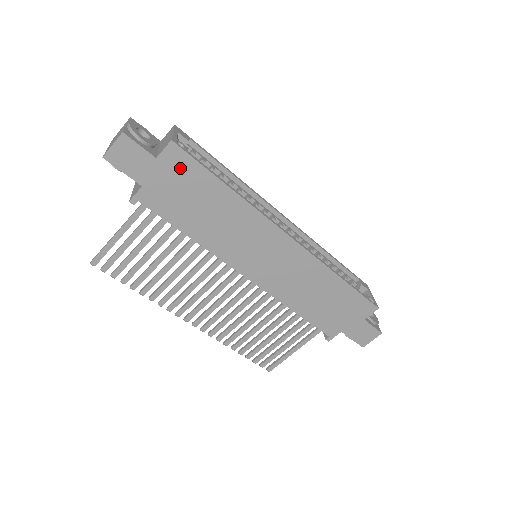
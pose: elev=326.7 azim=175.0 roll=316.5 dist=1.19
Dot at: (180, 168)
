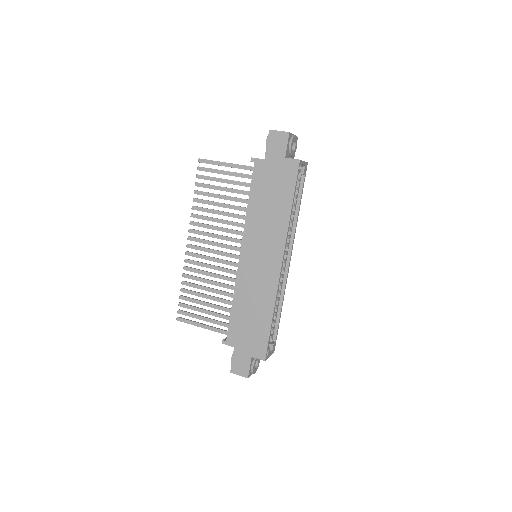
Dot at: (287, 174)
